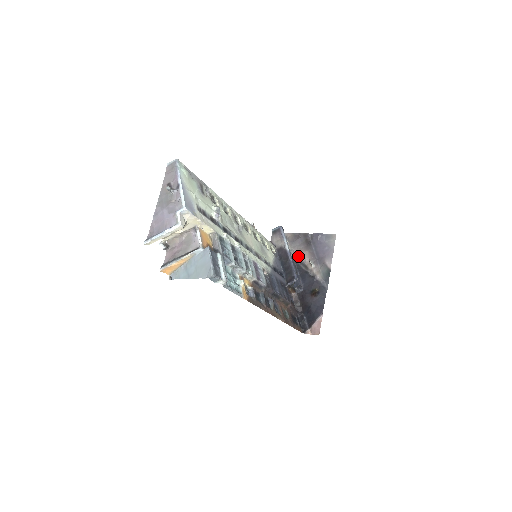
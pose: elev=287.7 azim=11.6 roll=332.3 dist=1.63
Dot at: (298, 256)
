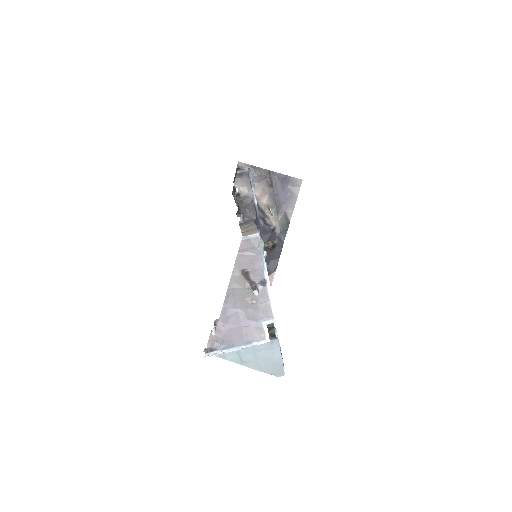
Dot at: (256, 198)
